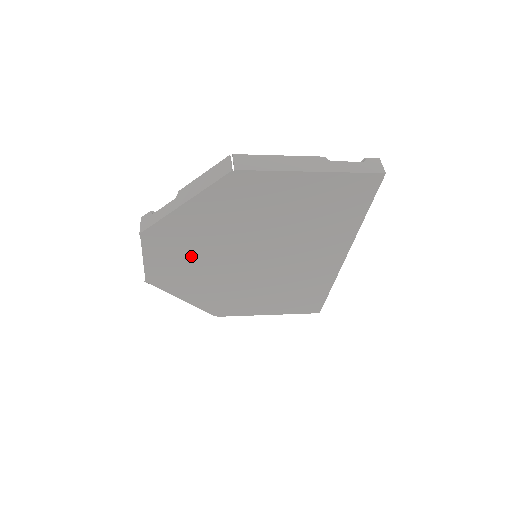
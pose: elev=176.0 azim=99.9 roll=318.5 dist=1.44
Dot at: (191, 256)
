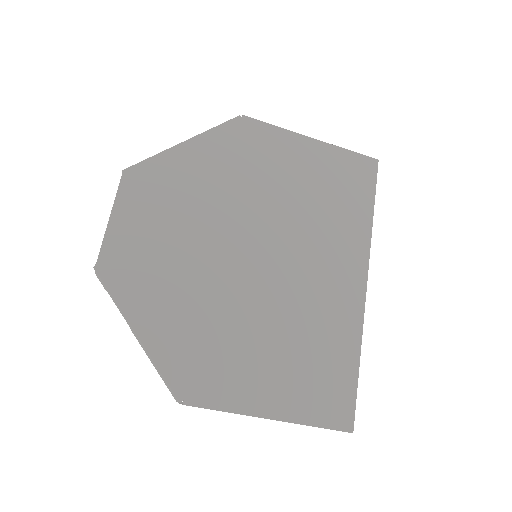
Dot at: (174, 229)
